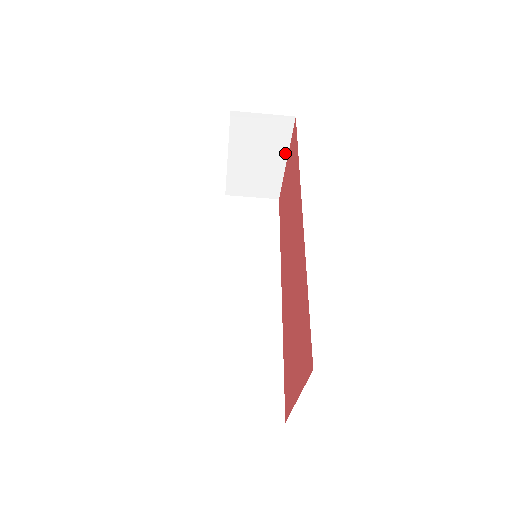
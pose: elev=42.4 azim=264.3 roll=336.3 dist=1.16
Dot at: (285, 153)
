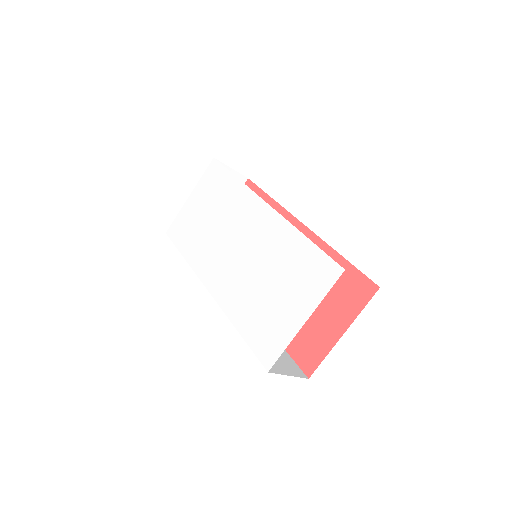
Dot at: occluded
